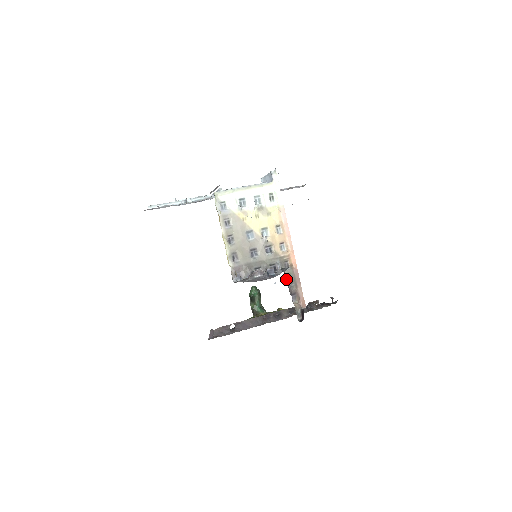
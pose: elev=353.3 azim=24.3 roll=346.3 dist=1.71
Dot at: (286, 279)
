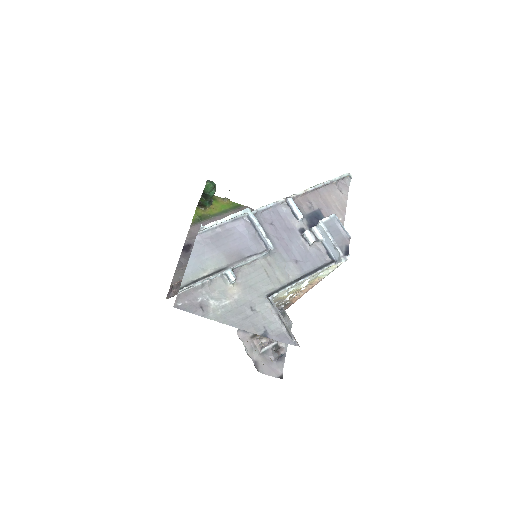
Dot at: occluded
